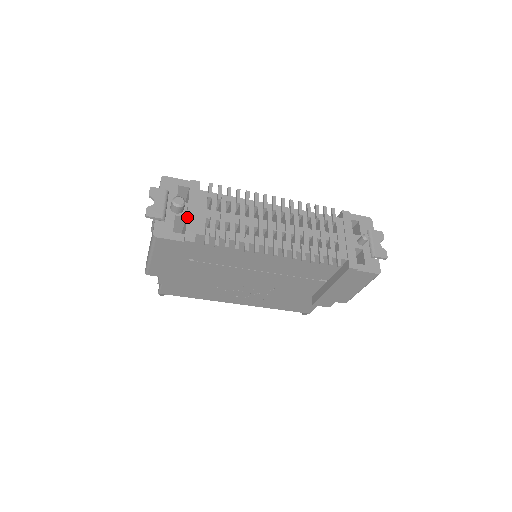
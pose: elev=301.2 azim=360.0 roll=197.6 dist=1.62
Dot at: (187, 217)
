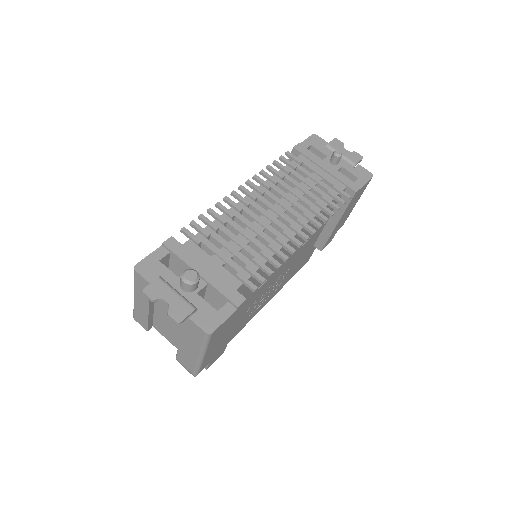
Dot at: (210, 283)
